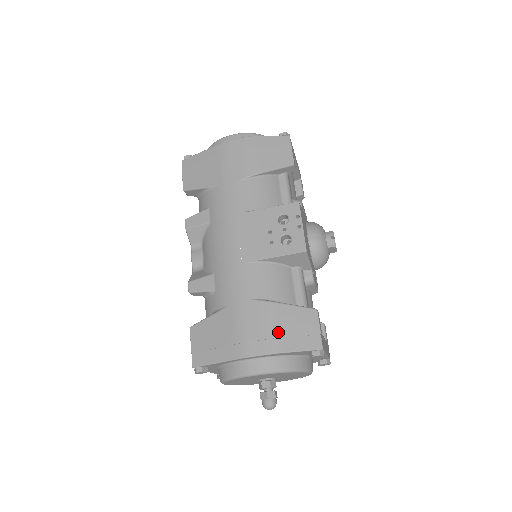
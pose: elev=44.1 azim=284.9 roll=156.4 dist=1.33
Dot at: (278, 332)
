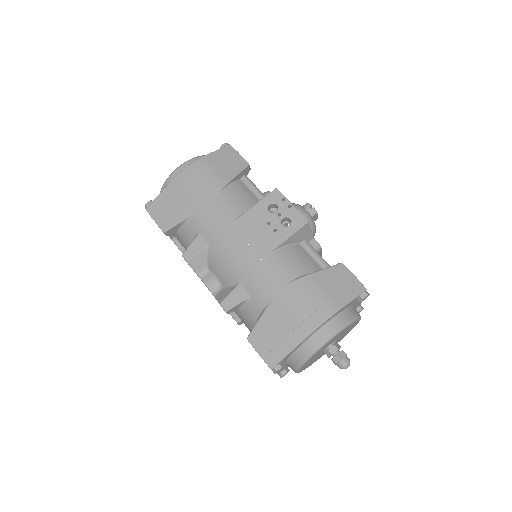
Dot at: (327, 295)
